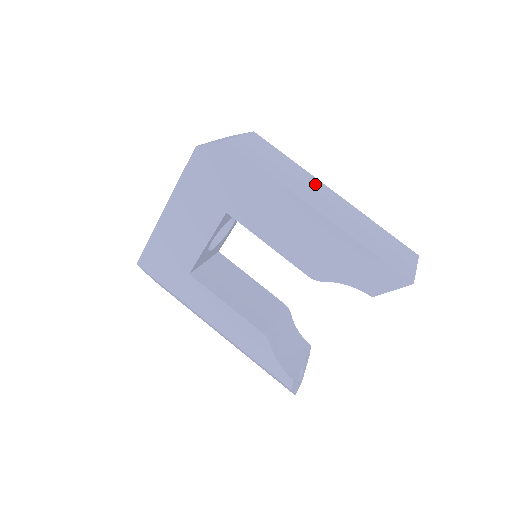
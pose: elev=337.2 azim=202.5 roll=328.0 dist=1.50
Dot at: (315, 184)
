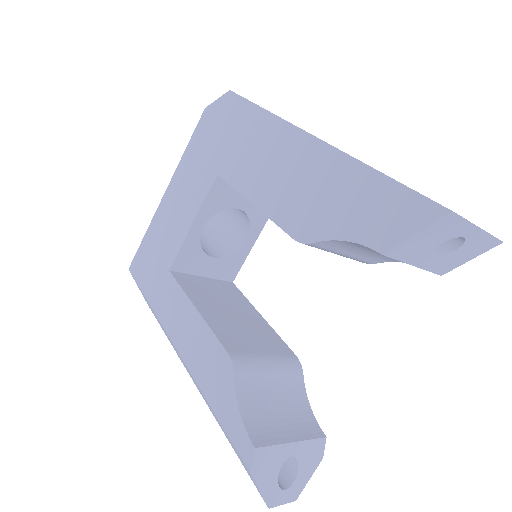
Dot at: occluded
